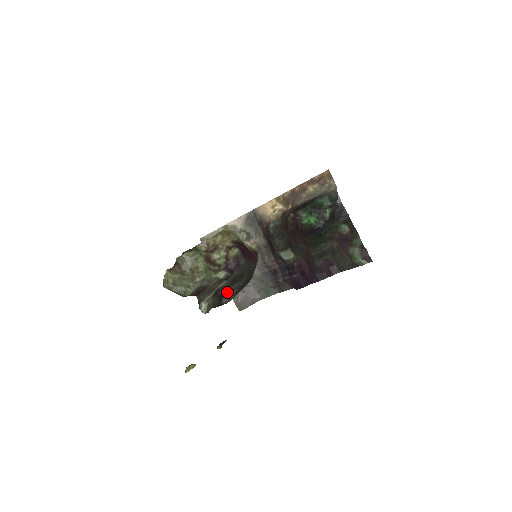
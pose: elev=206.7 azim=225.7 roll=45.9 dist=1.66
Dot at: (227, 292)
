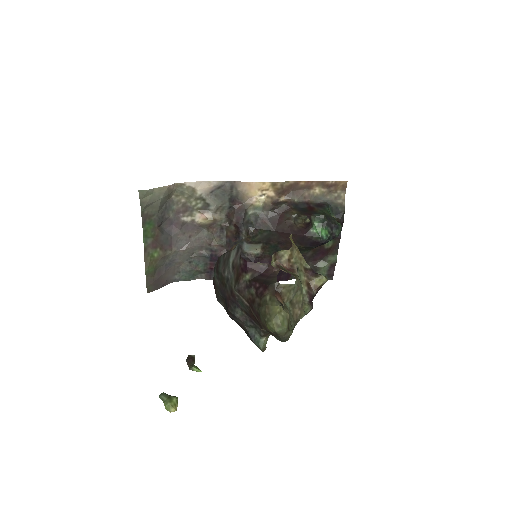
Dot at: occluded
